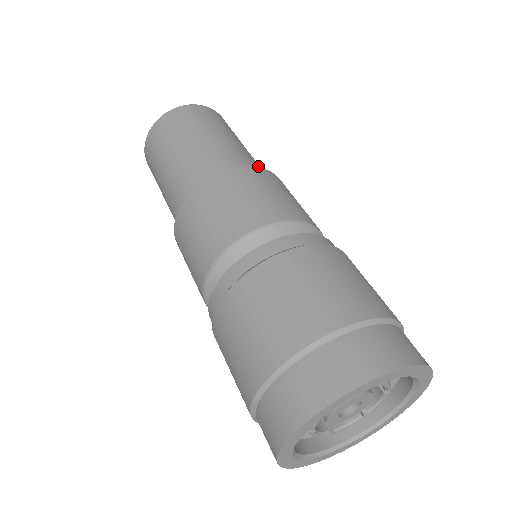
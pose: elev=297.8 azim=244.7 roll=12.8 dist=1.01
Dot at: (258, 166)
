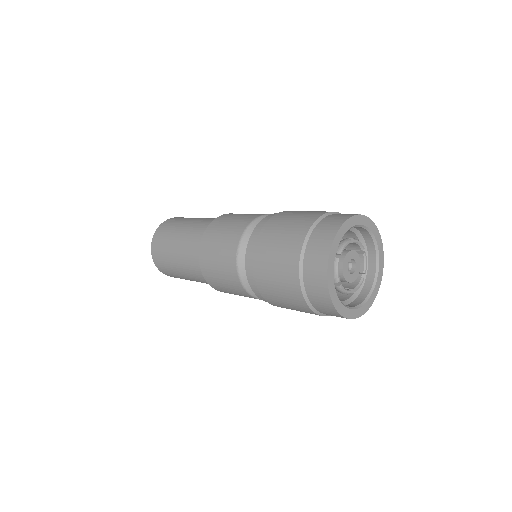
Dot at: occluded
